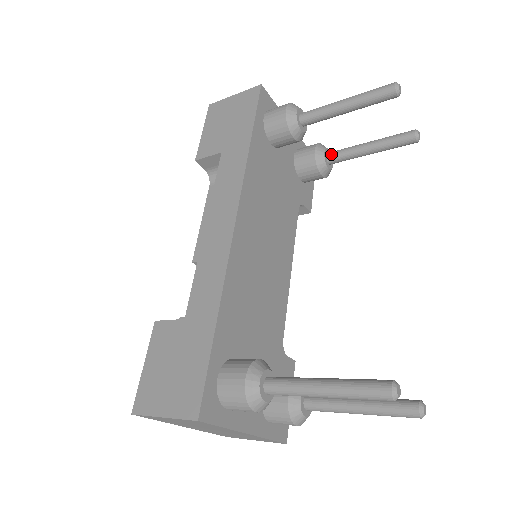
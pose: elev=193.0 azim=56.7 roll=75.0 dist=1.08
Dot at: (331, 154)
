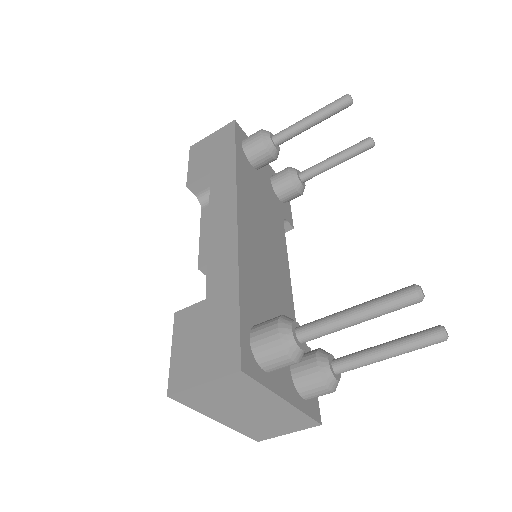
Dot at: (302, 172)
